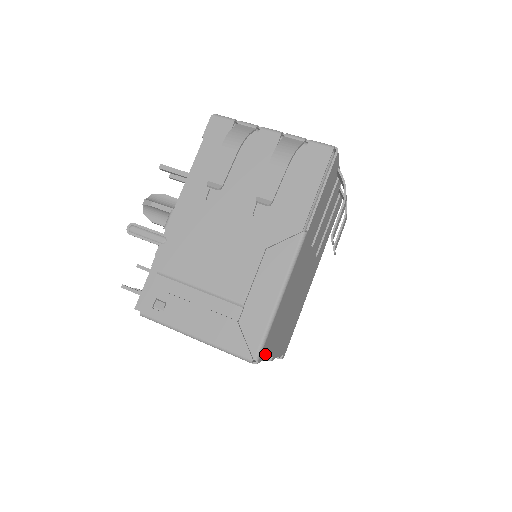
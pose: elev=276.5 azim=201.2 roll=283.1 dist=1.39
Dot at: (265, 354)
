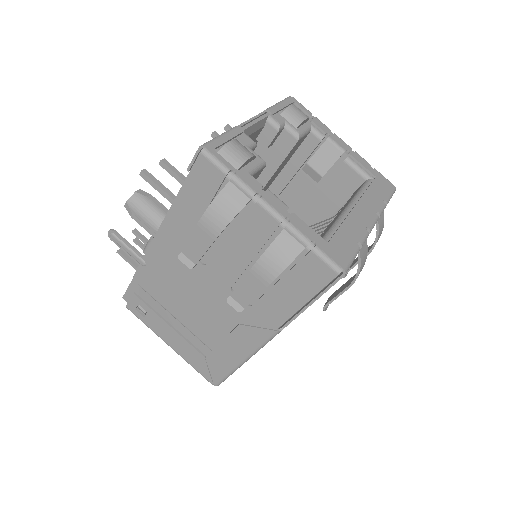
Dot at: occluded
